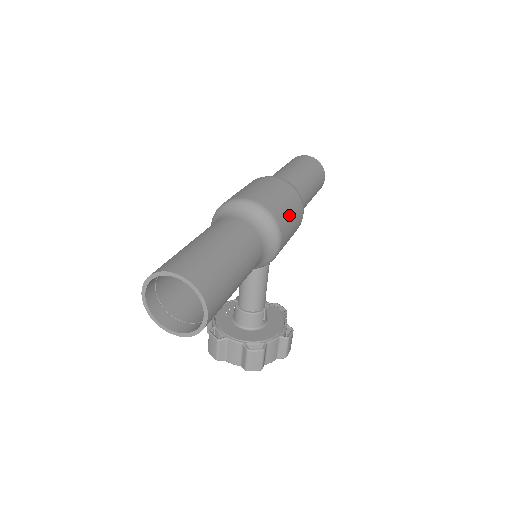
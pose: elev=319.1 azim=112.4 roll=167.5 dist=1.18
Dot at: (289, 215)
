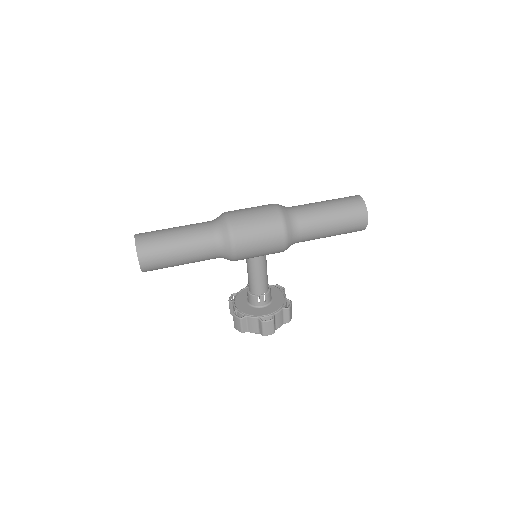
Dot at: (255, 234)
